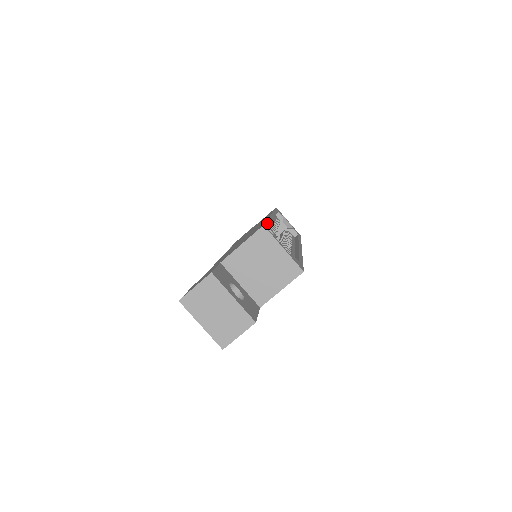
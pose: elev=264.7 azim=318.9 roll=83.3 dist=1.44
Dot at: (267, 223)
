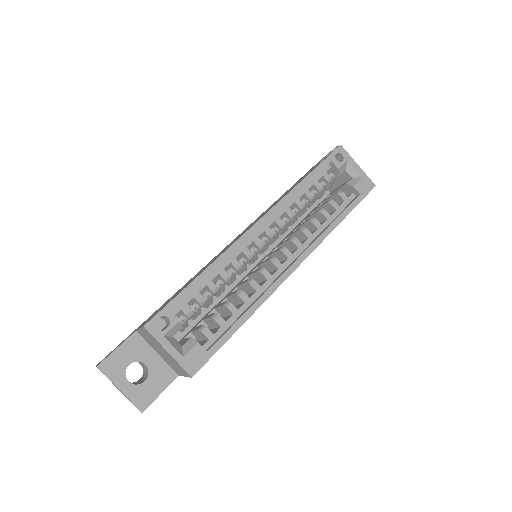
Dot at: (176, 299)
